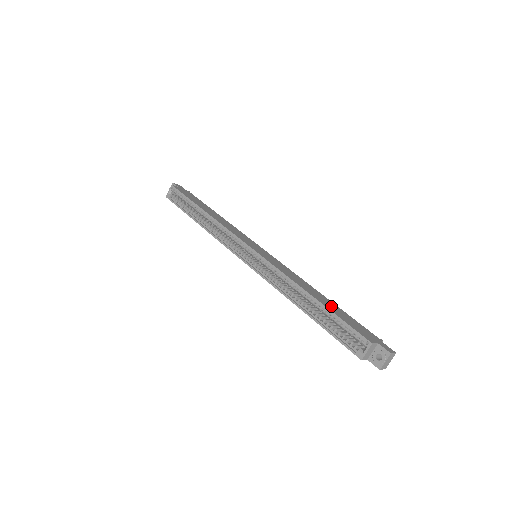
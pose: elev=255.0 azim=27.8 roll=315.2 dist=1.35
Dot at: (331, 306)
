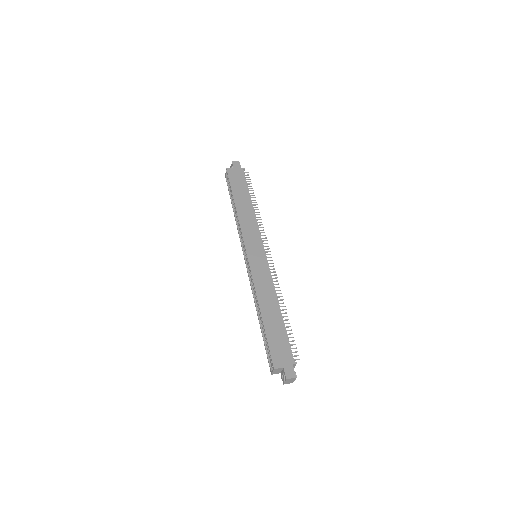
Dot at: (273, 324)
